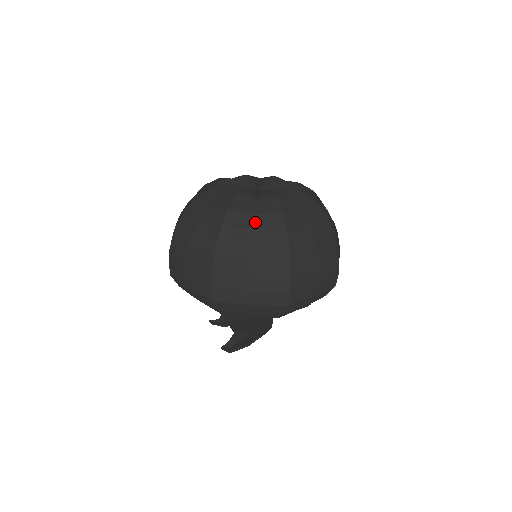
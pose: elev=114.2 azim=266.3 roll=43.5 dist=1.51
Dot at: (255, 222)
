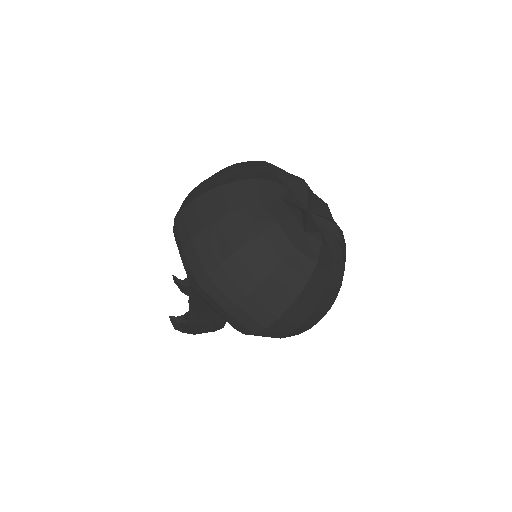
Dot at: (289, 254)
